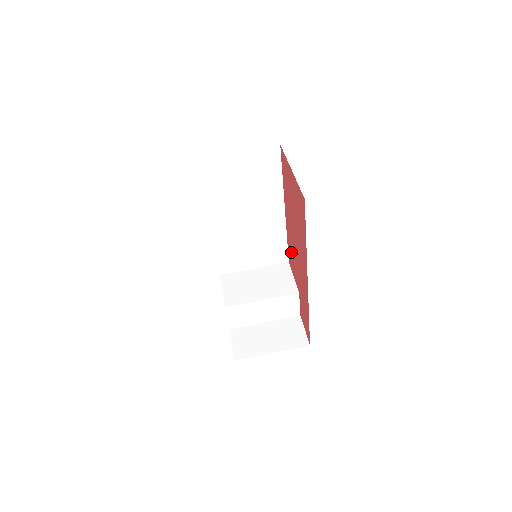
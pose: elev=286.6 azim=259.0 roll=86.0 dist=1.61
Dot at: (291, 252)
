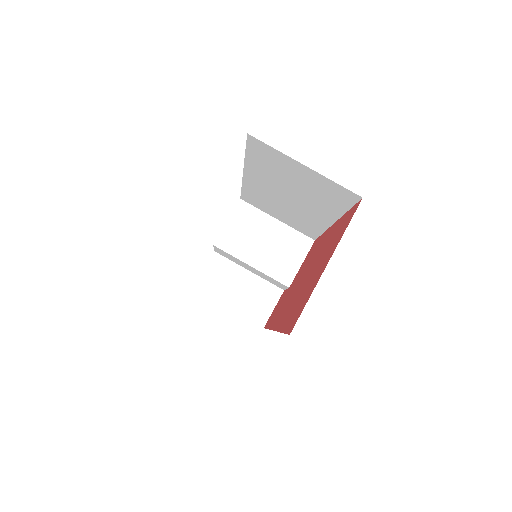
Dot at: (311, 254)
